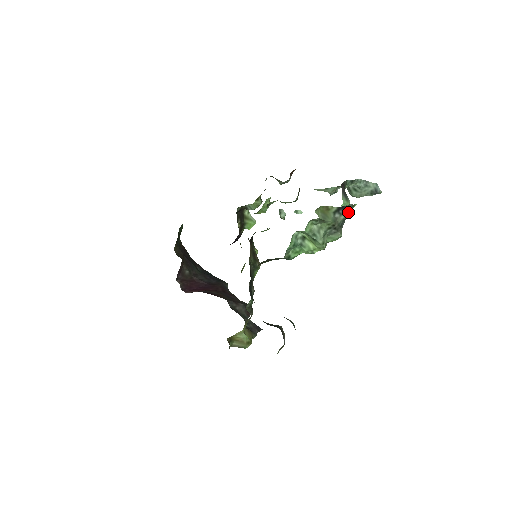
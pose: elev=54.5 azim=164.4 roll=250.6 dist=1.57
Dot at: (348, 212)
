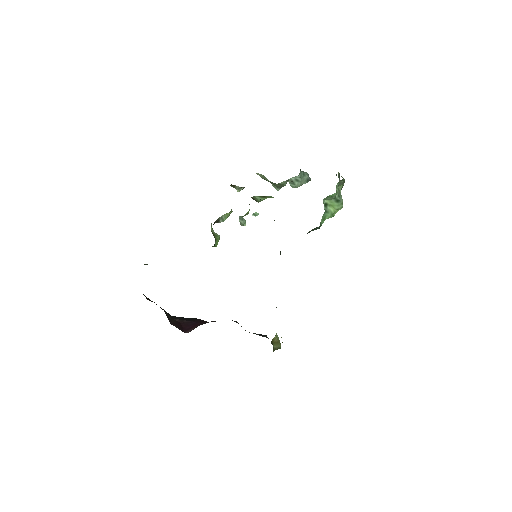
Dot at: occluded
